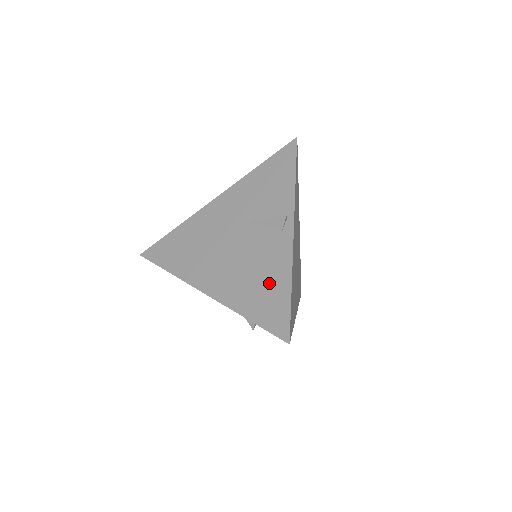
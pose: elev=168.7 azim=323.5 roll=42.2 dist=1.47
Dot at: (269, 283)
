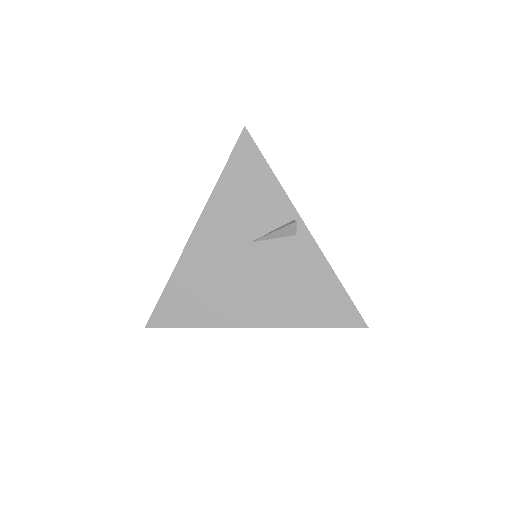
Dot at: (316, 289)
